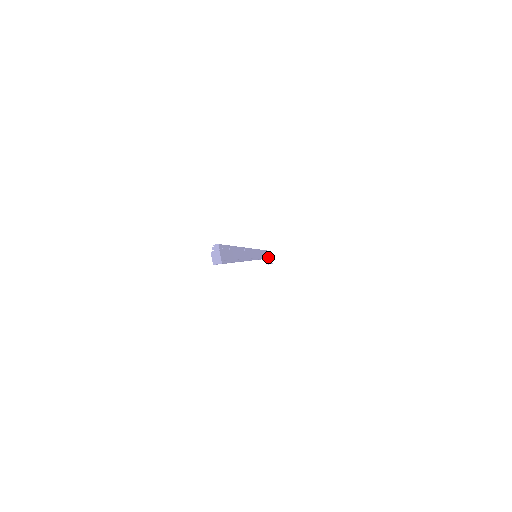
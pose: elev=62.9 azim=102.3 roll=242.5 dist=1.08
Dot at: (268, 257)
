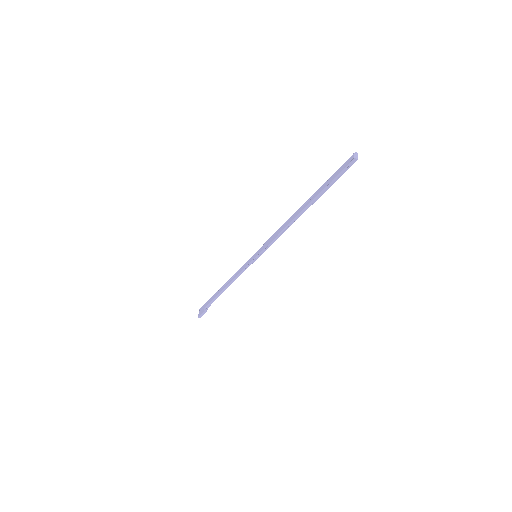
Dot at: (215, 299)
